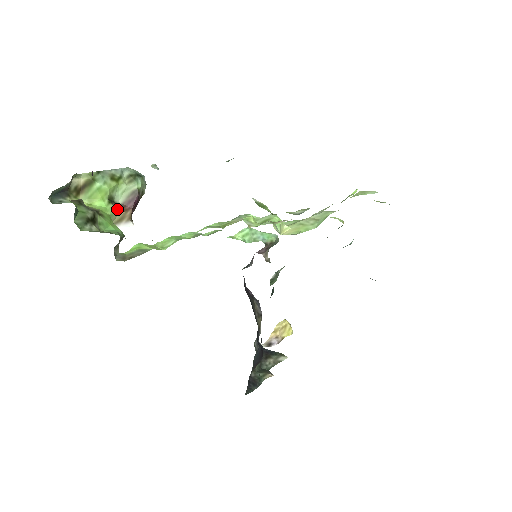
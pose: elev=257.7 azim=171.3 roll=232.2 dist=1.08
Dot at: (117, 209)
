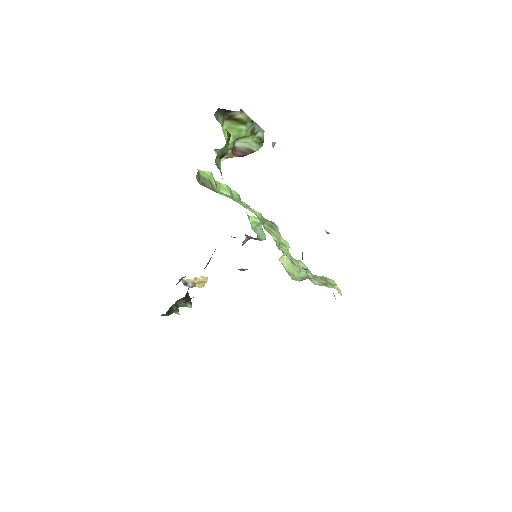
Dot at: (231, 149)
